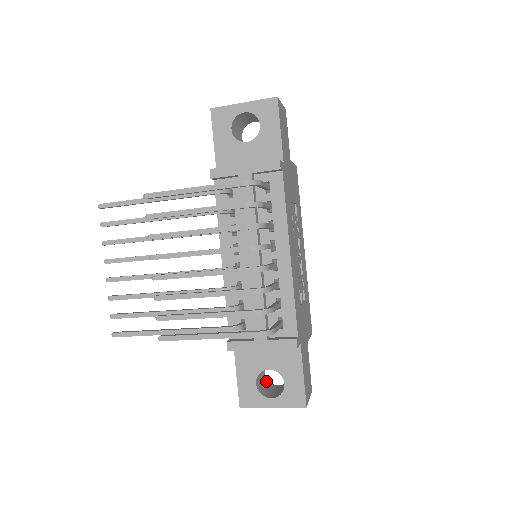
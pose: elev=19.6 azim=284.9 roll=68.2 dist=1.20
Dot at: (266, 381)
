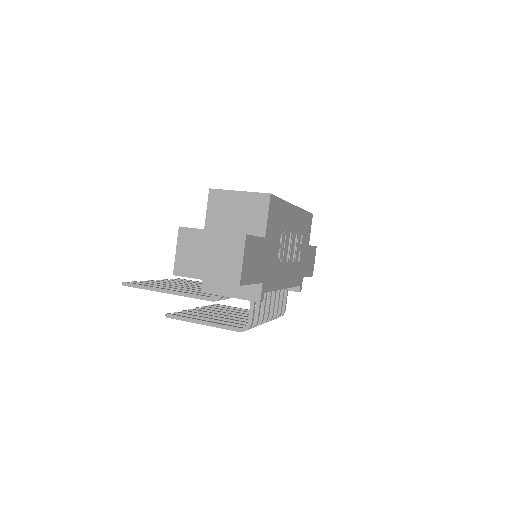
Dot at: occluded
